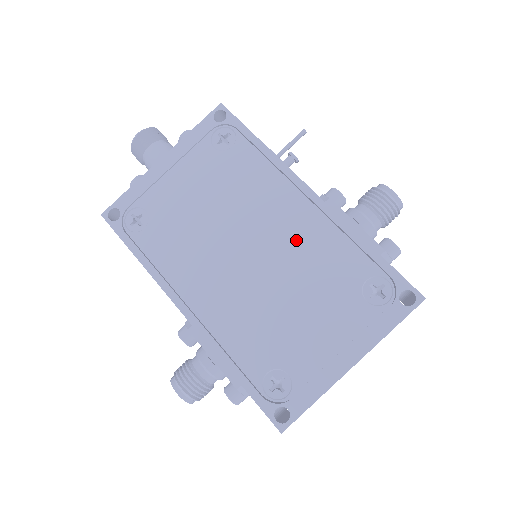
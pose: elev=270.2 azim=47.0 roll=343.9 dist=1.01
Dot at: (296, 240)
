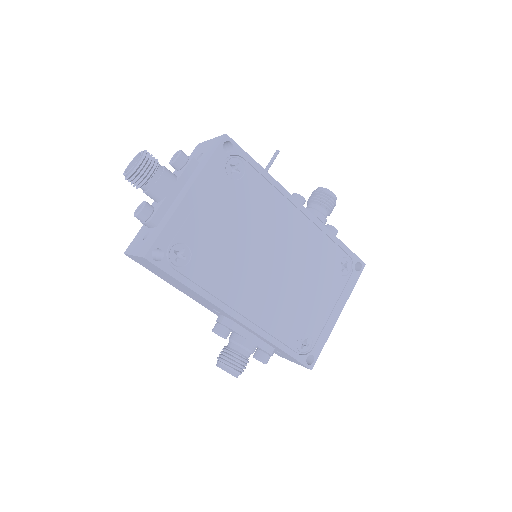
Dot at: (299, 245)
